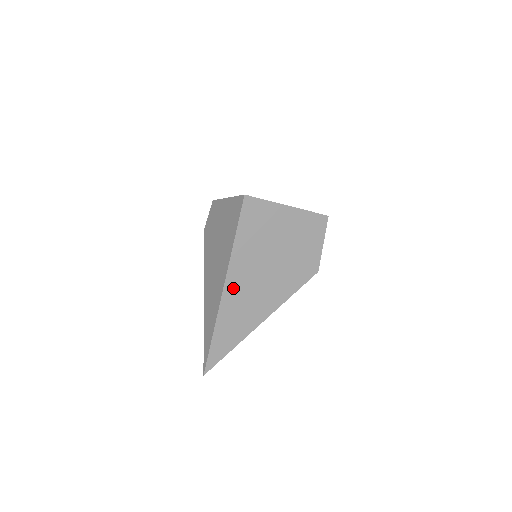
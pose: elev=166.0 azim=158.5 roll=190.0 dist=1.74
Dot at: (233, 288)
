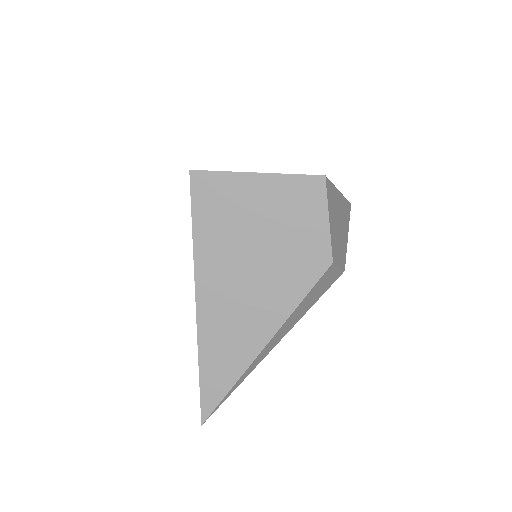
Dot at: (209, 301)
